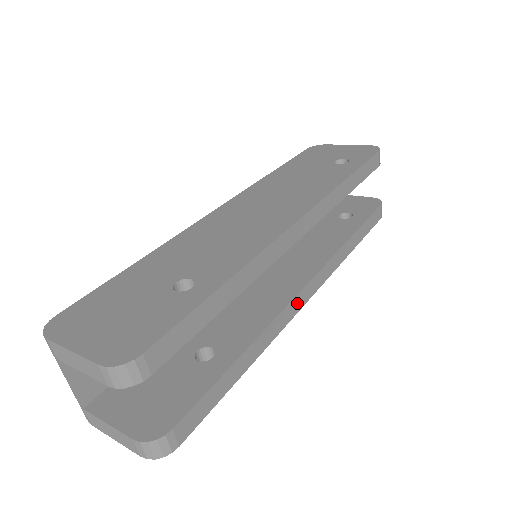
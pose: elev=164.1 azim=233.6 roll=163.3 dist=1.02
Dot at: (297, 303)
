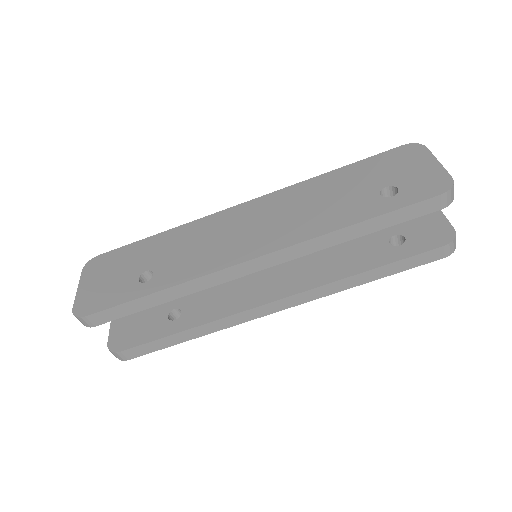
Dot at: (259, 311)
